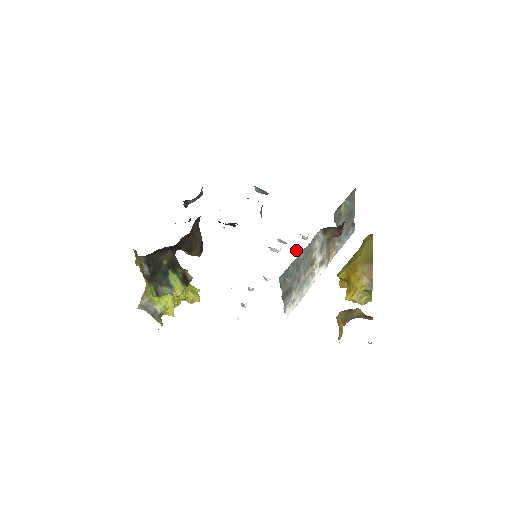
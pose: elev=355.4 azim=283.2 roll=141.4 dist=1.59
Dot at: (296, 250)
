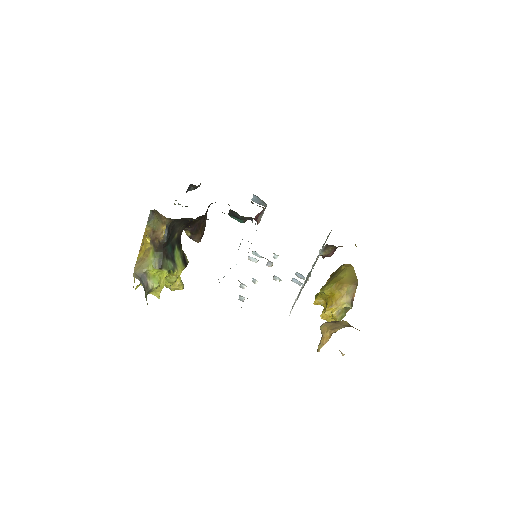
Dot at: (272, 265)
